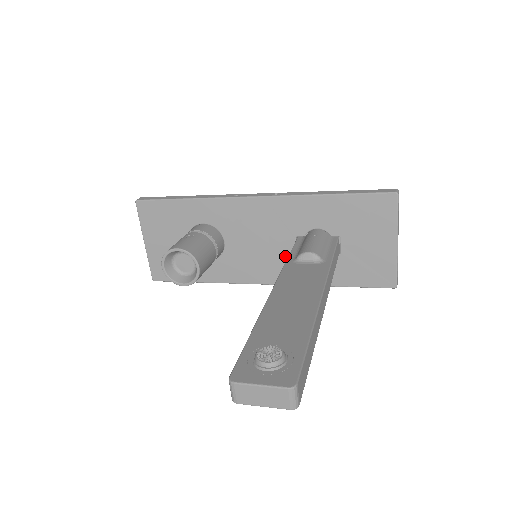
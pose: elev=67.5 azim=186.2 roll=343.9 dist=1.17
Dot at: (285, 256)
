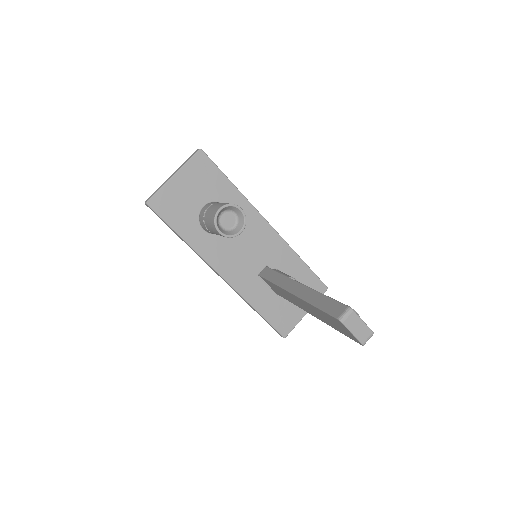
Dot at: (251, 270)
